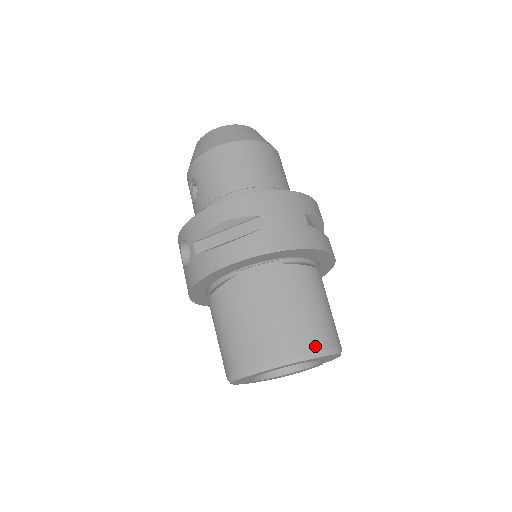
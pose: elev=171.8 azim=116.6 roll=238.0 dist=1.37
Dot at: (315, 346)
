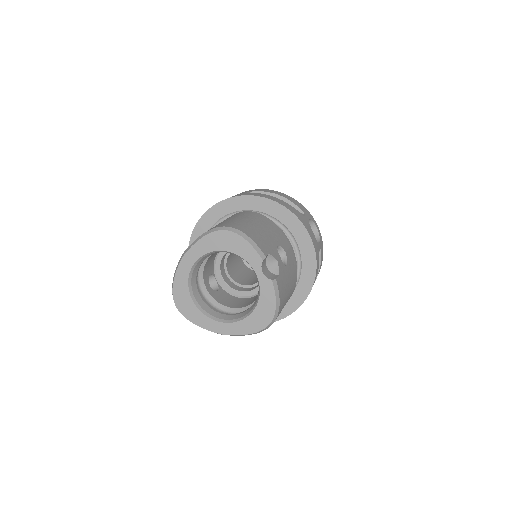
Dot at: occluded
